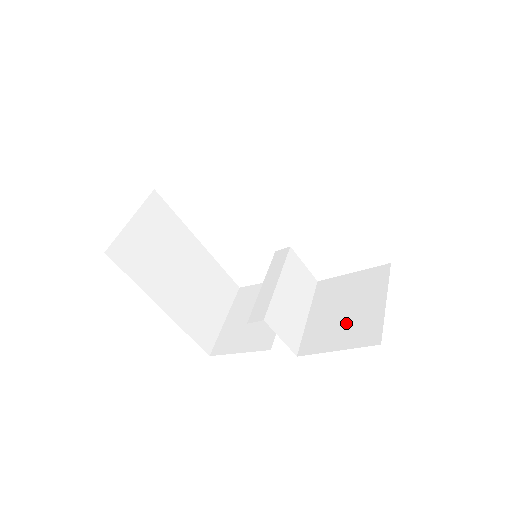
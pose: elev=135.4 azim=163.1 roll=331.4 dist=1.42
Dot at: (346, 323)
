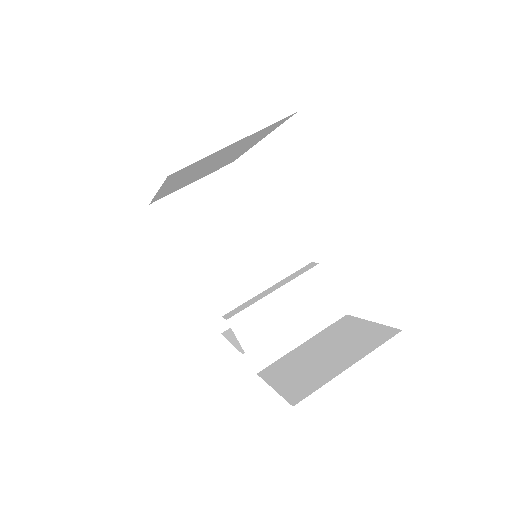
Dot at: (307, 368)
